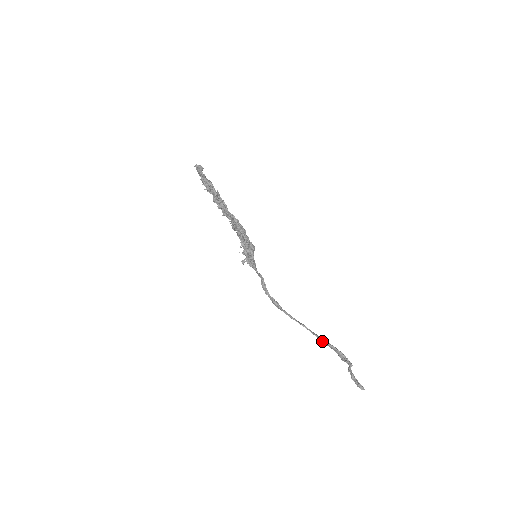
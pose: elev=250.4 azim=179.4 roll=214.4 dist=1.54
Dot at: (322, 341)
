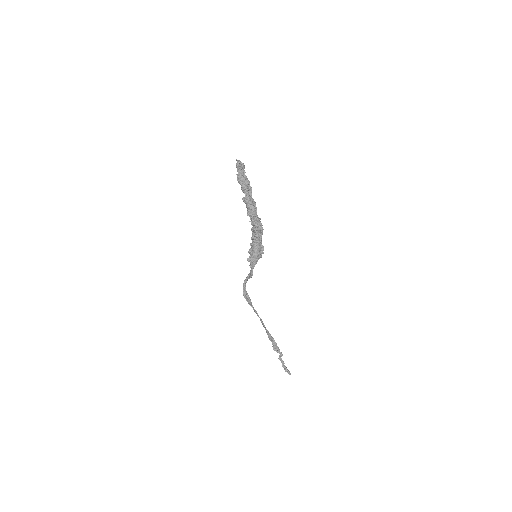
Dot at: (268, 333)
